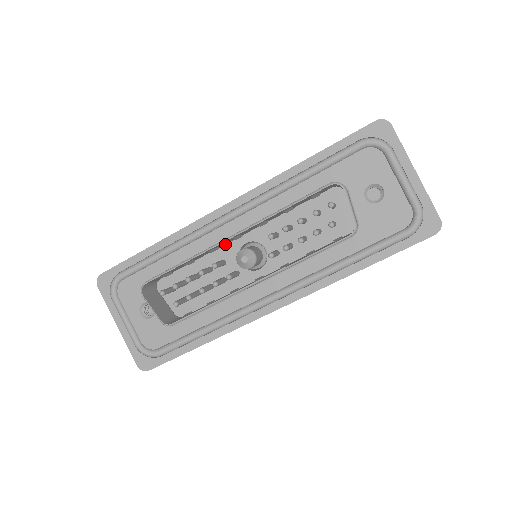
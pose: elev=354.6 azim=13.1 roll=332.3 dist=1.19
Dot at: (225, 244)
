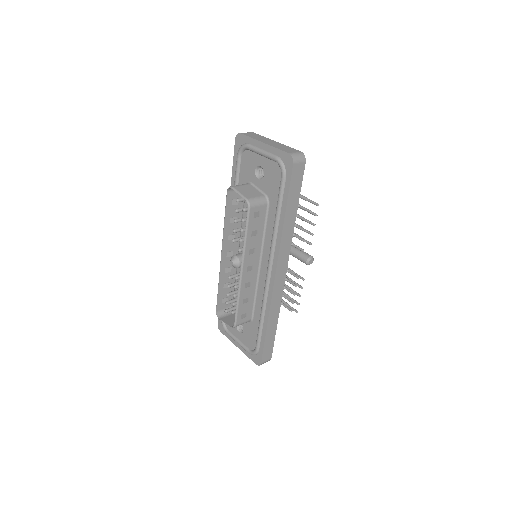
Dot at: occluded
